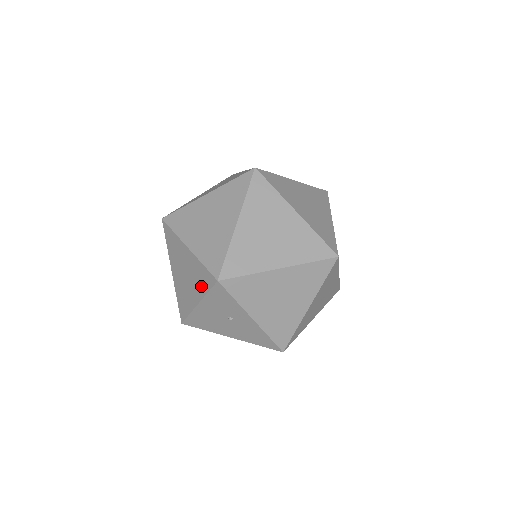
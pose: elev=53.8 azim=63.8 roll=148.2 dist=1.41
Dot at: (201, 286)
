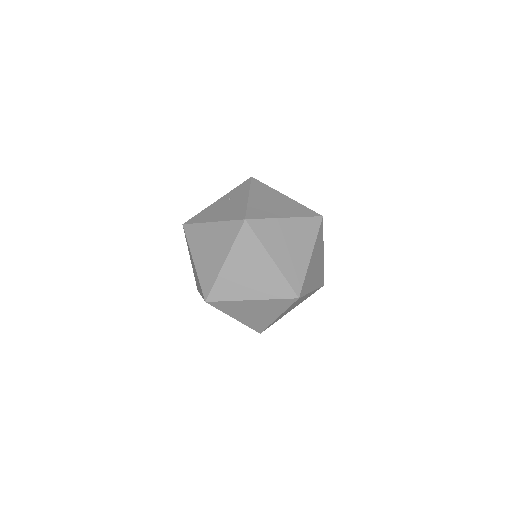
Dot at: occluded
